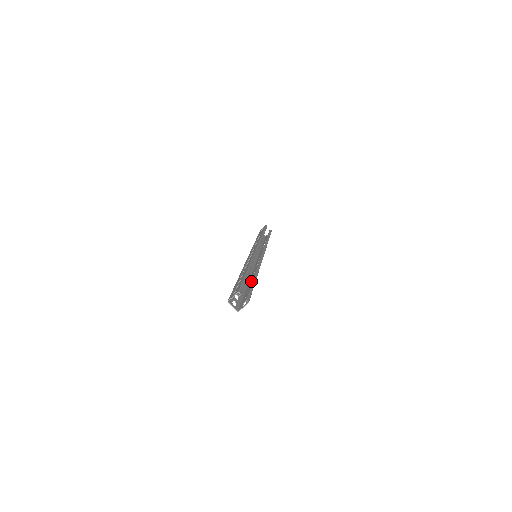
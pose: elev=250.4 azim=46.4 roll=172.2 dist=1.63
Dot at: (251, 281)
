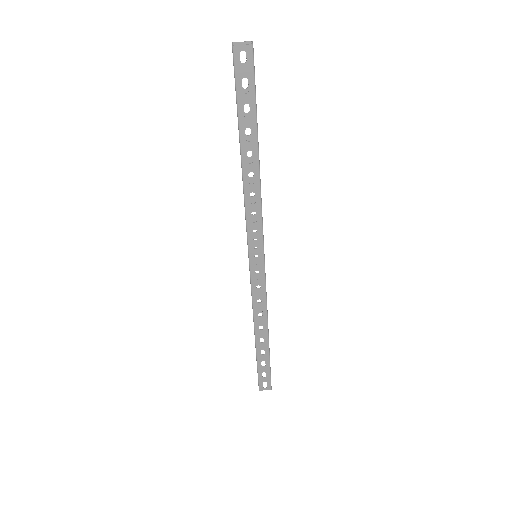
Dot at: occluded
